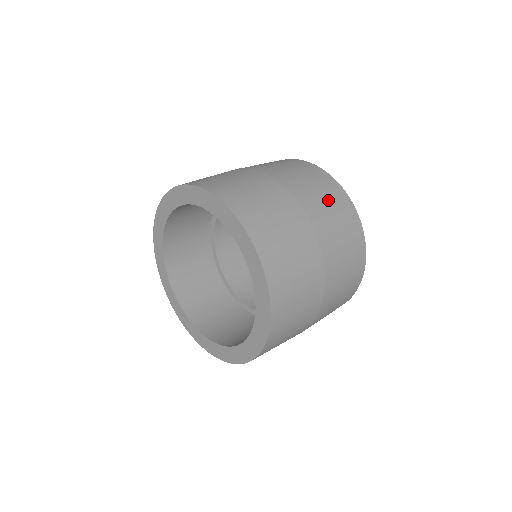
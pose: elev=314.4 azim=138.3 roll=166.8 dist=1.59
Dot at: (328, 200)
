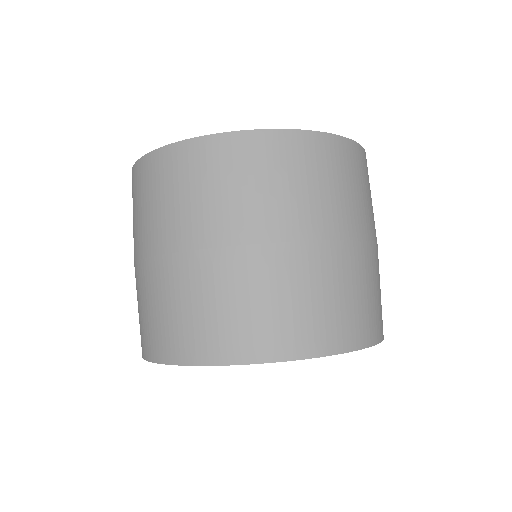
Dot at: (319, 180)
